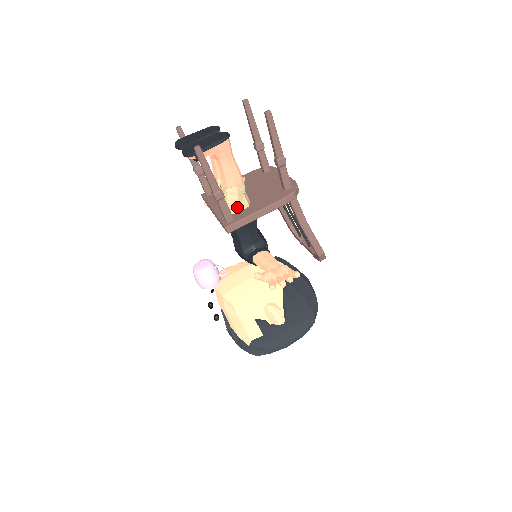
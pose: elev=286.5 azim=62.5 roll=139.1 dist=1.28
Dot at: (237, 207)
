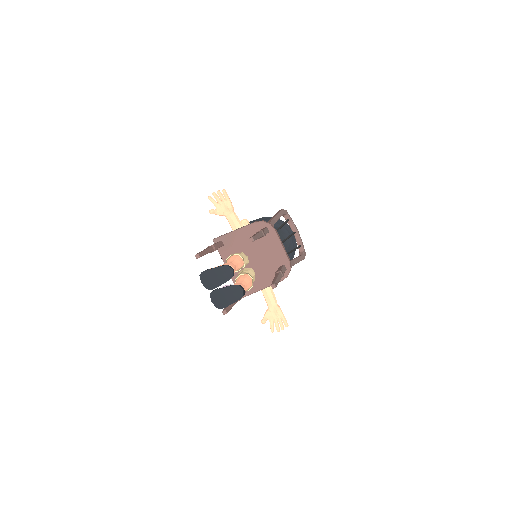
Dot at: occluded
